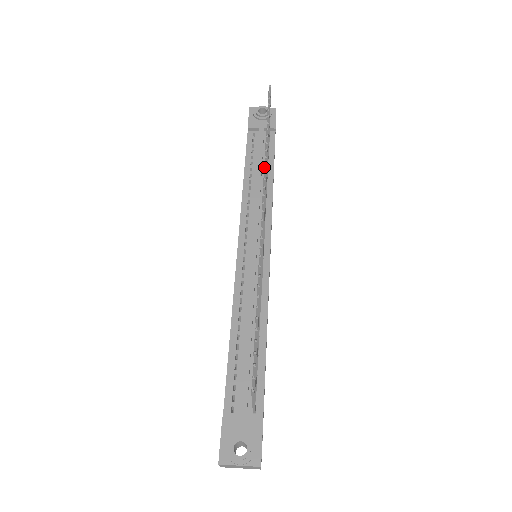
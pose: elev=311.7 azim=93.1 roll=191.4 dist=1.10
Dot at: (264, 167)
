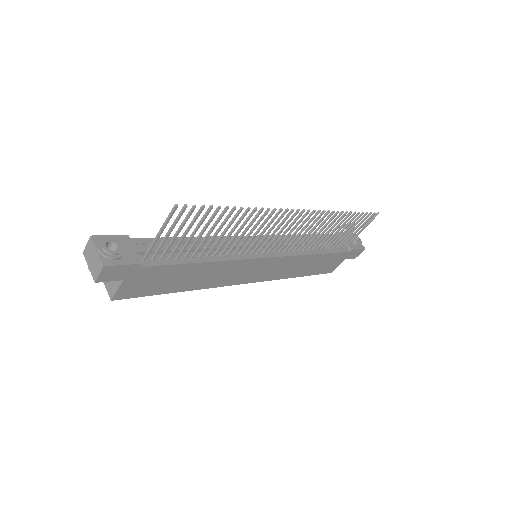
Dot at: (326, 212)
